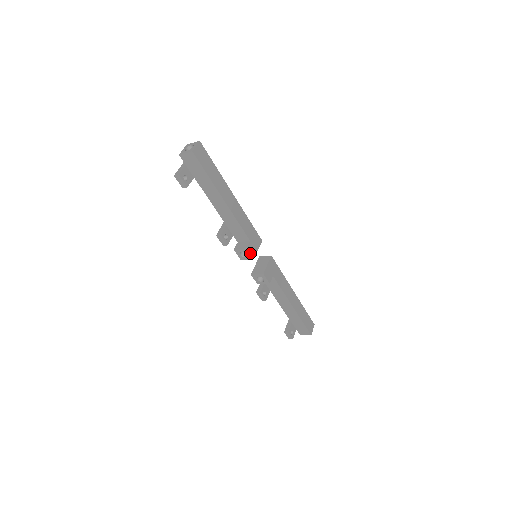
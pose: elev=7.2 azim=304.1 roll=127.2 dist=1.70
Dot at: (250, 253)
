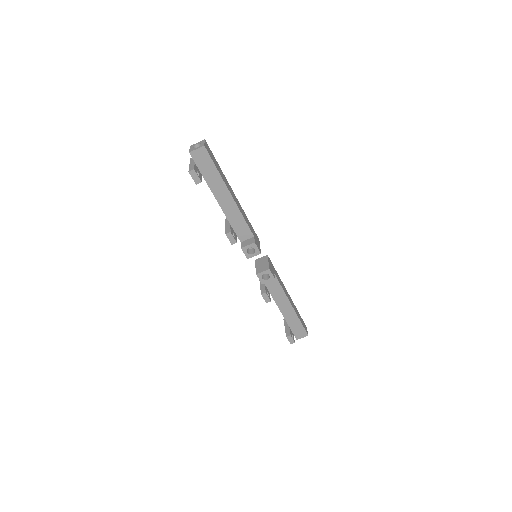
Dot at: (257, 247)
